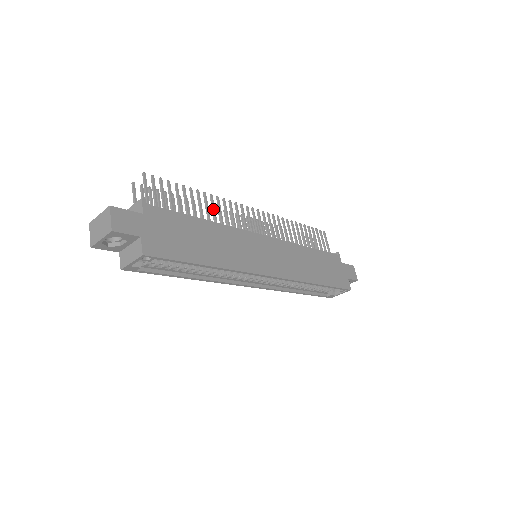
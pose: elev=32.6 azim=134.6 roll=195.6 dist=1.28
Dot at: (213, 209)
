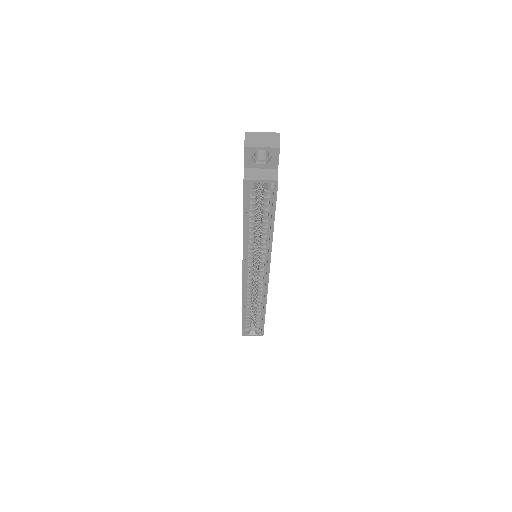
Dot at: occluded
